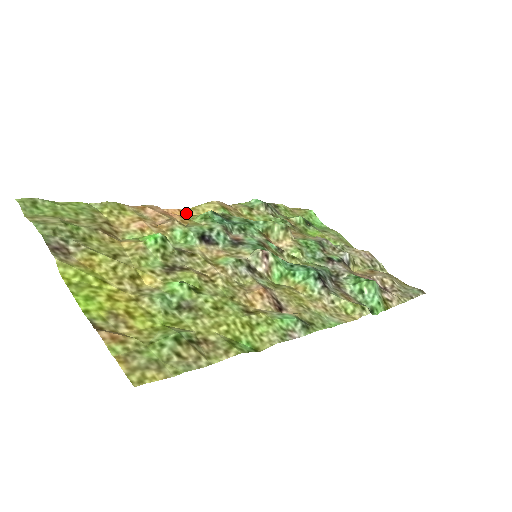
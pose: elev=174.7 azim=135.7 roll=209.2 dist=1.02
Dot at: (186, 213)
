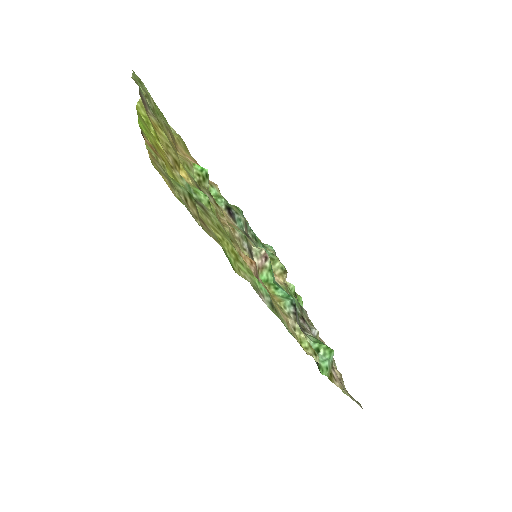
Dot at: occluded
